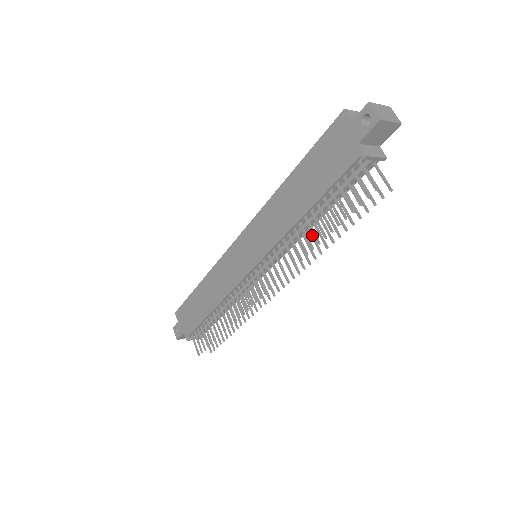
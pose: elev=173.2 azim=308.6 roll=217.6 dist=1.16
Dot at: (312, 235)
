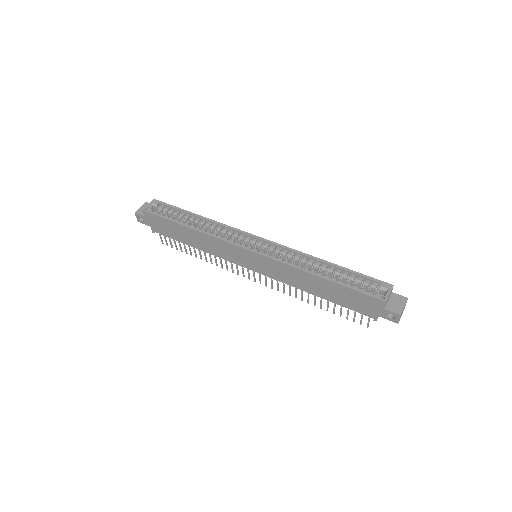
Dot at: occluded
